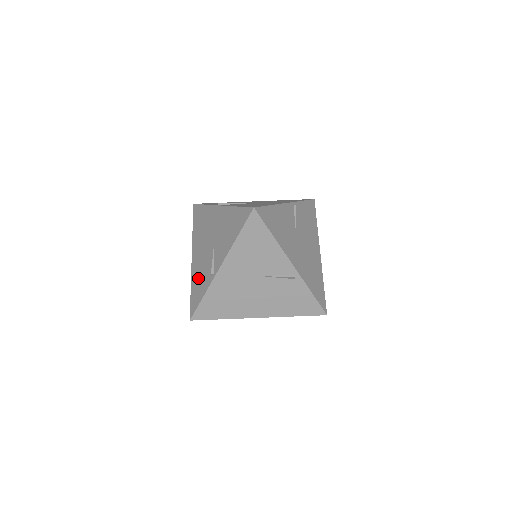
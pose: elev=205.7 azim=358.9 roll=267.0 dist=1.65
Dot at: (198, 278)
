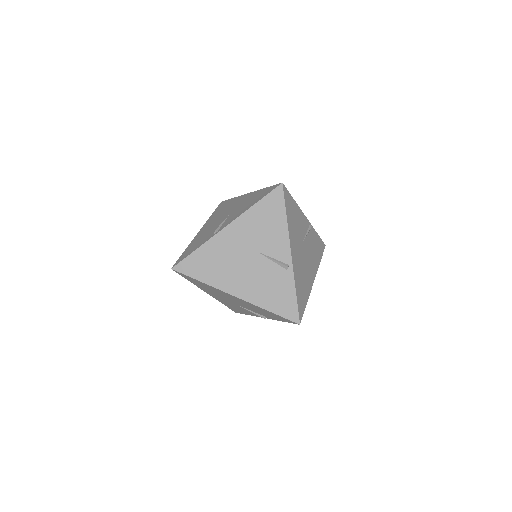
Dot at: (198, 240)
